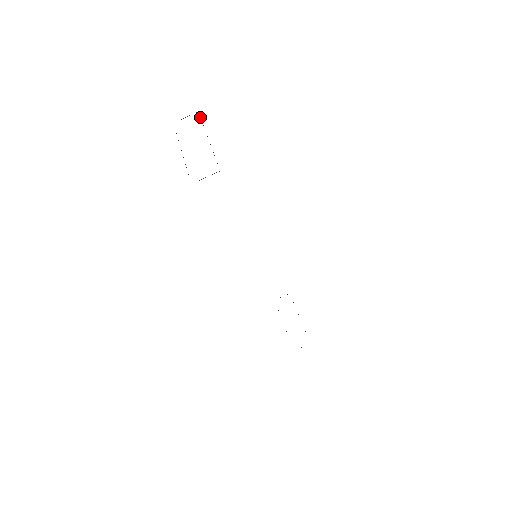
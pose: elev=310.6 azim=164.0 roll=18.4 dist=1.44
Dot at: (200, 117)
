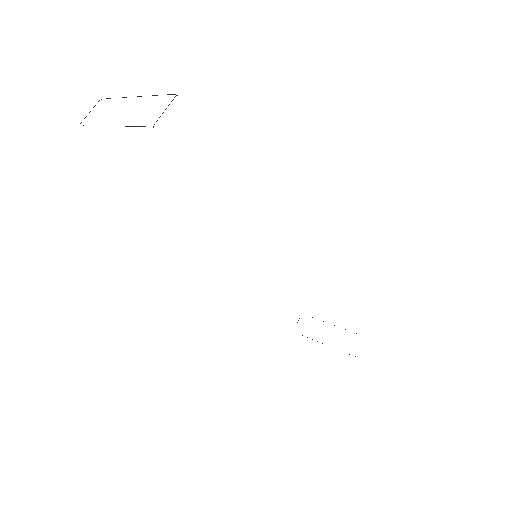
Dot at: (107, 98)
